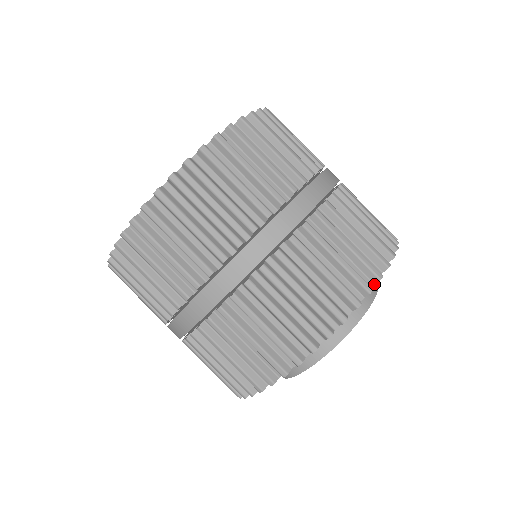
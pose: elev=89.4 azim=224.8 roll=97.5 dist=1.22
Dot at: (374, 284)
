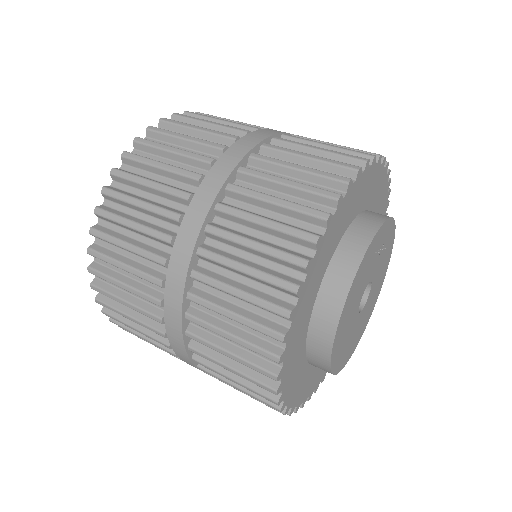
Dot at: (388, 182)
